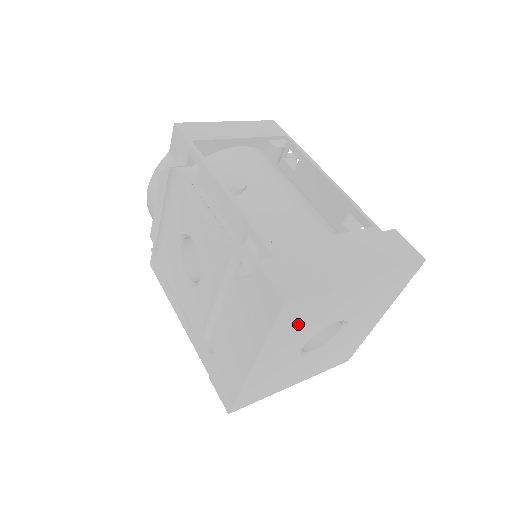
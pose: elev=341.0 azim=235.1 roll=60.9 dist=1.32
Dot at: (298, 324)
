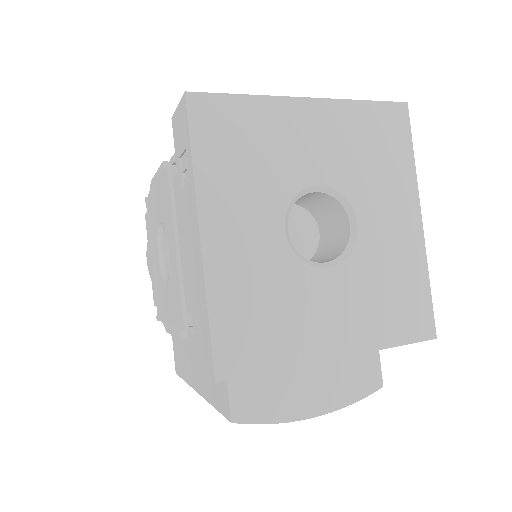
Dot at: (238, 155)
